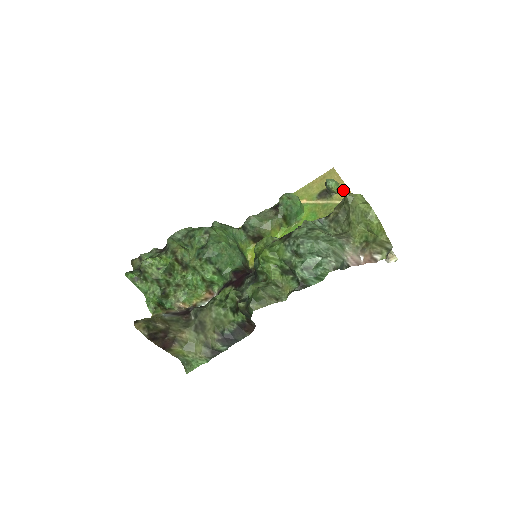
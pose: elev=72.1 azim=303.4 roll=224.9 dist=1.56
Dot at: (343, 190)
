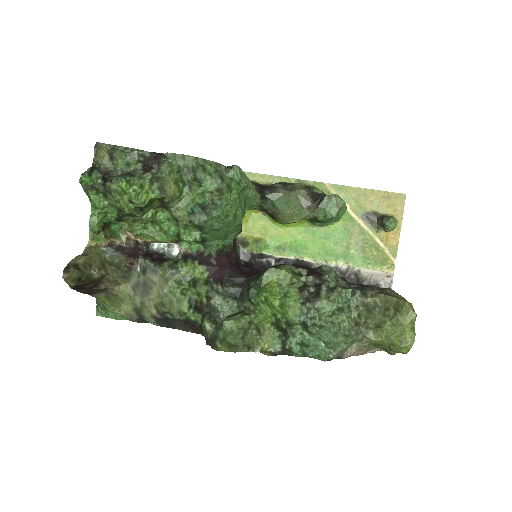
Dot at: (394, 232)
